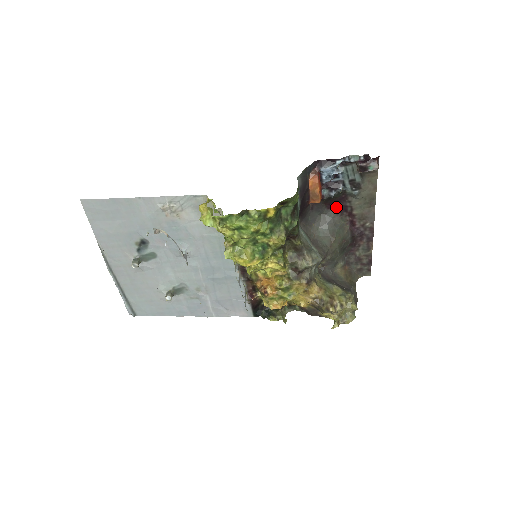
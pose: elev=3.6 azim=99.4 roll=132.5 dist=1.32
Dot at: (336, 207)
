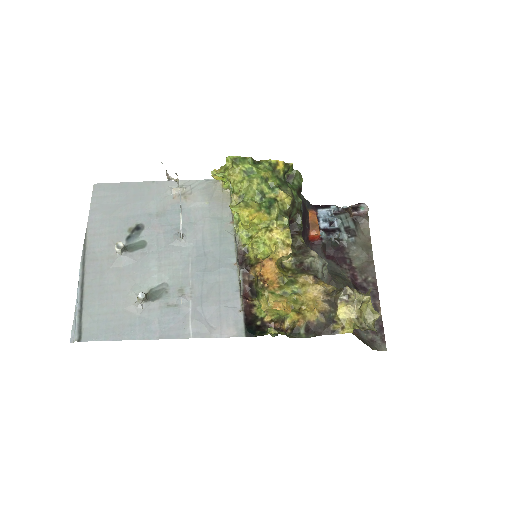
Dot at: (335, 259)
